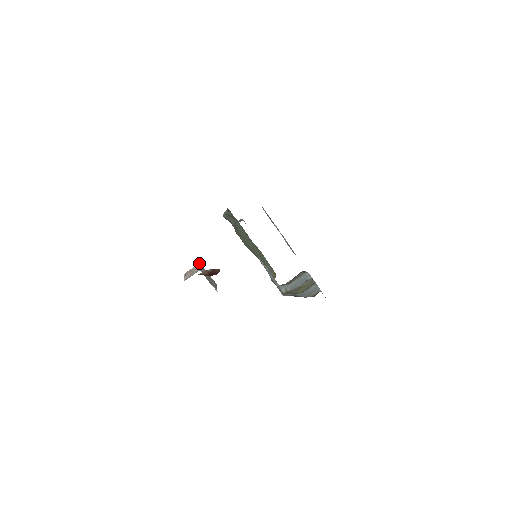
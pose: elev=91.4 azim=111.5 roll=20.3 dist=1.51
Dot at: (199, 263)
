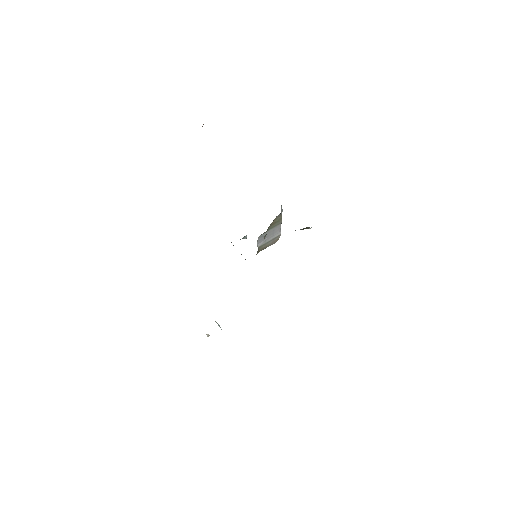
Dot at: occluded
